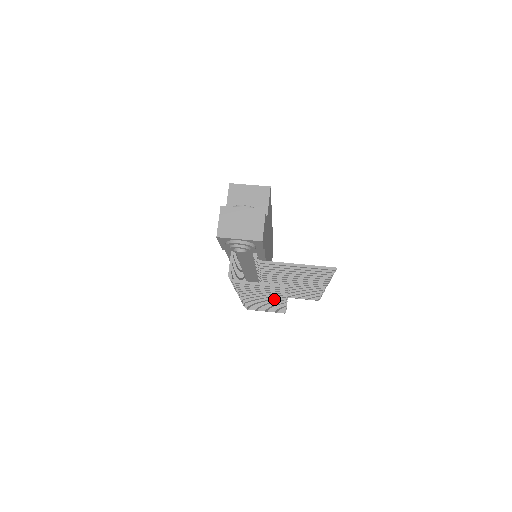
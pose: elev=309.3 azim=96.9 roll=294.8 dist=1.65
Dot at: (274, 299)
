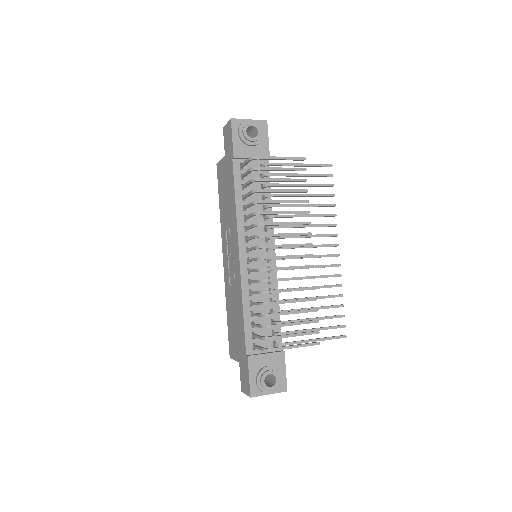
Dot at: (298, 233)
